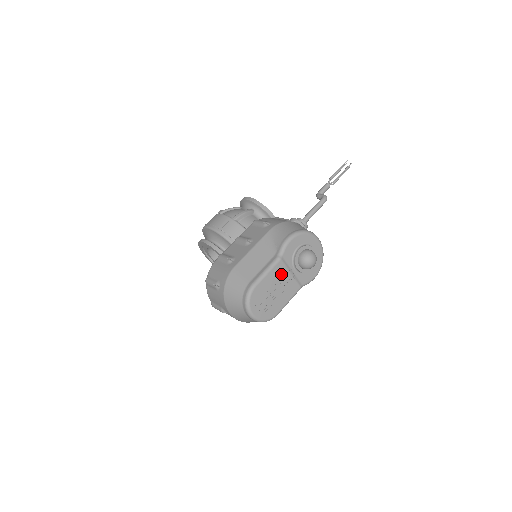
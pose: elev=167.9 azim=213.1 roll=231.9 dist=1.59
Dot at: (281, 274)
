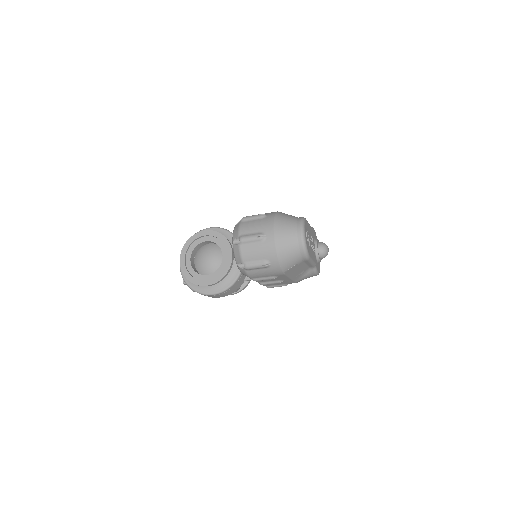
Dot at: (312, 237)
